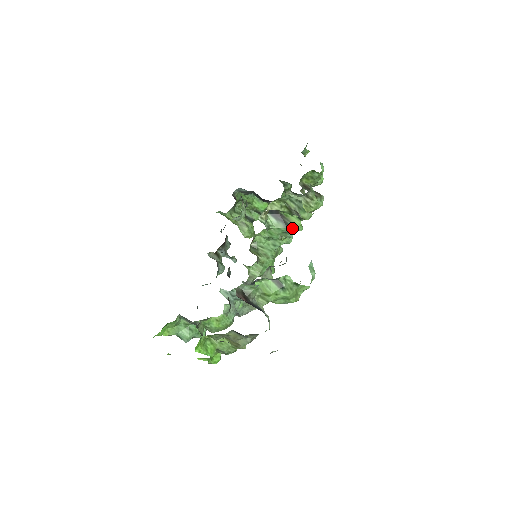
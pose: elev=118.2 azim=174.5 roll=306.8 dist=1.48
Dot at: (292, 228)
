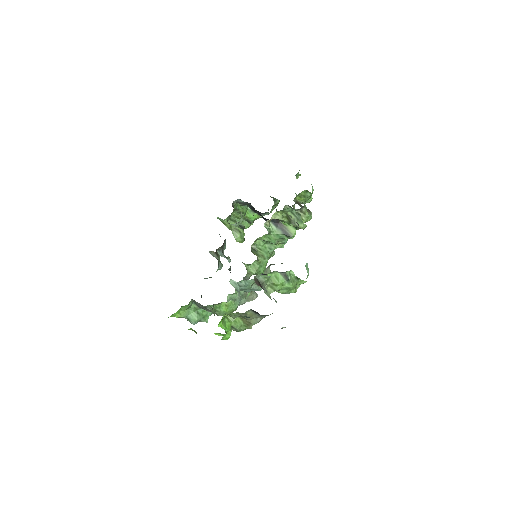
Dot at: (289, 235)
